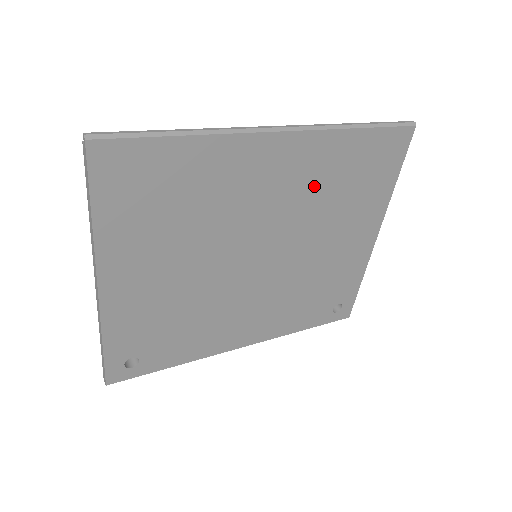
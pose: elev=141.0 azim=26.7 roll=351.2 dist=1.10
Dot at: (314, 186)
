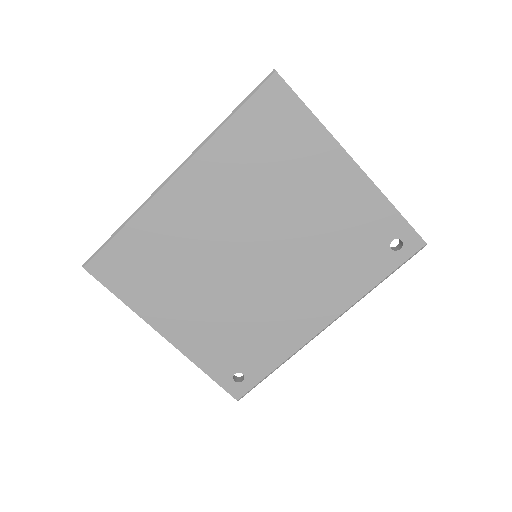
Dot at: (239, 182)
